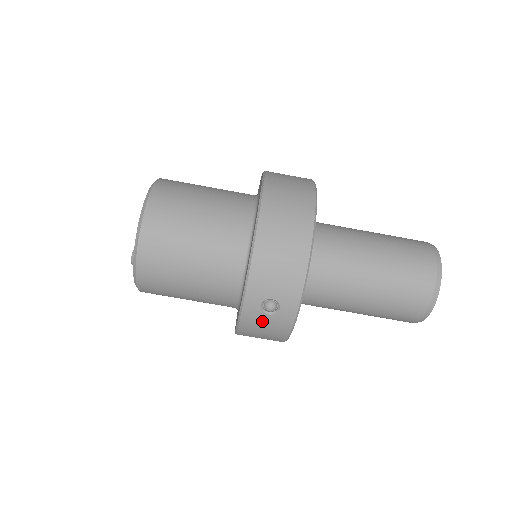
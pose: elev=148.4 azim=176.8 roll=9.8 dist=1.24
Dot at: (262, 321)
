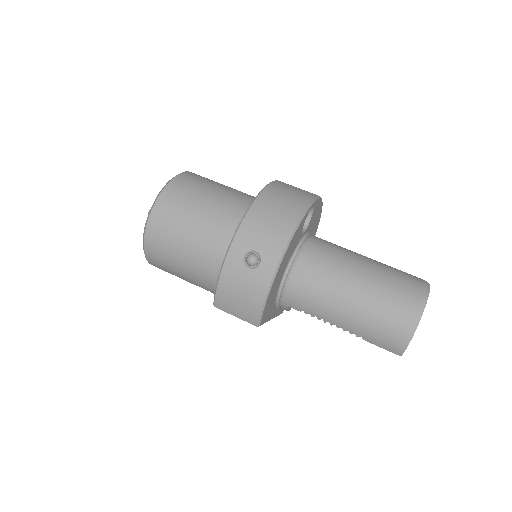
Dot at: (241, 277)
